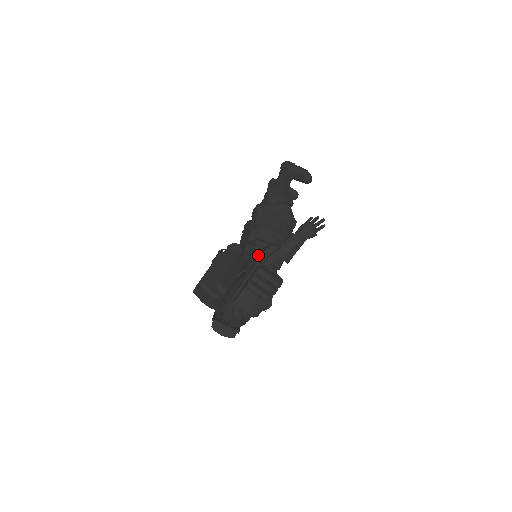
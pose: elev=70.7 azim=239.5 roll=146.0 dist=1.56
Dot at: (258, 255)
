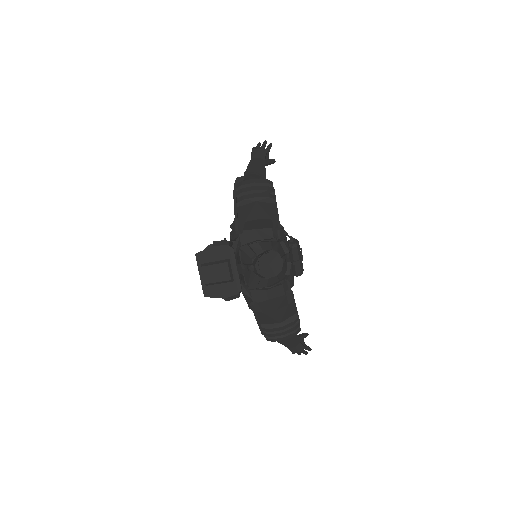
Dot at: occluded
